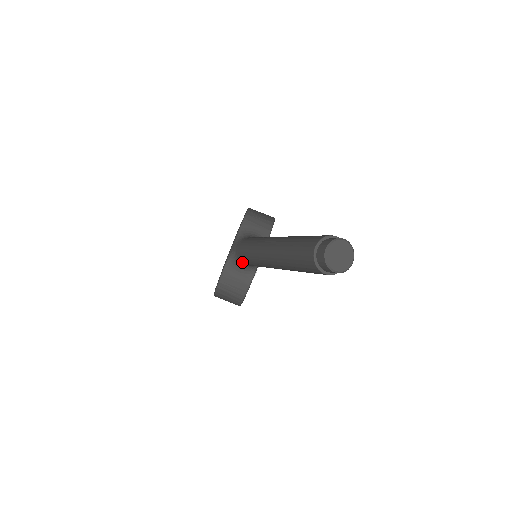
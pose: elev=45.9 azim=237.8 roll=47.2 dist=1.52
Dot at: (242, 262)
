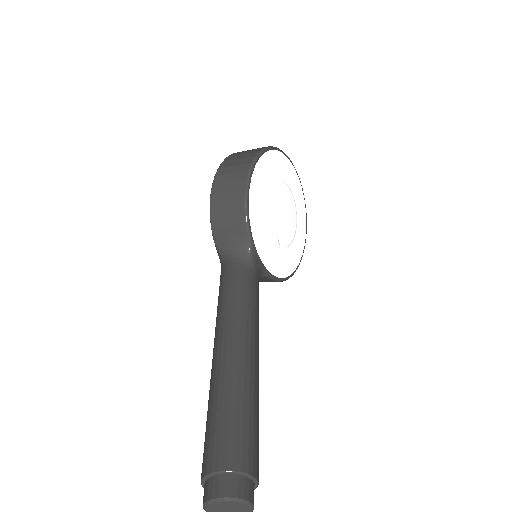
Dot at: occluded
